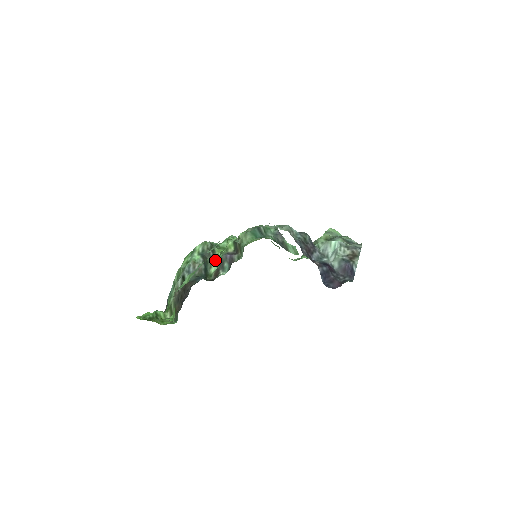
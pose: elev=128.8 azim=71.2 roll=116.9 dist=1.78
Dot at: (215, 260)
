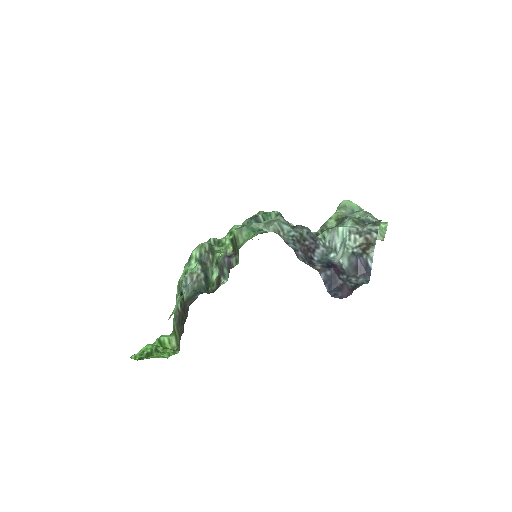
Dot at: (216, 264)
